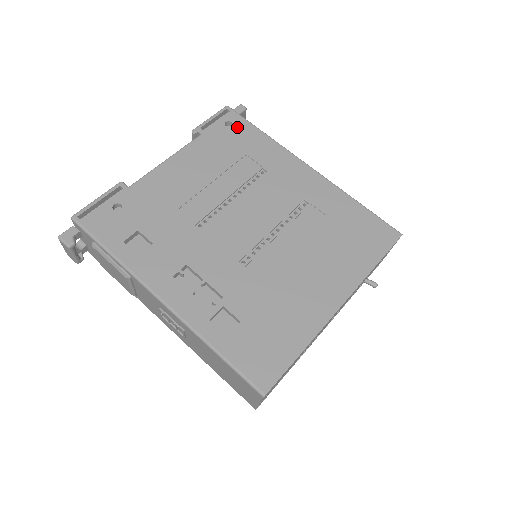
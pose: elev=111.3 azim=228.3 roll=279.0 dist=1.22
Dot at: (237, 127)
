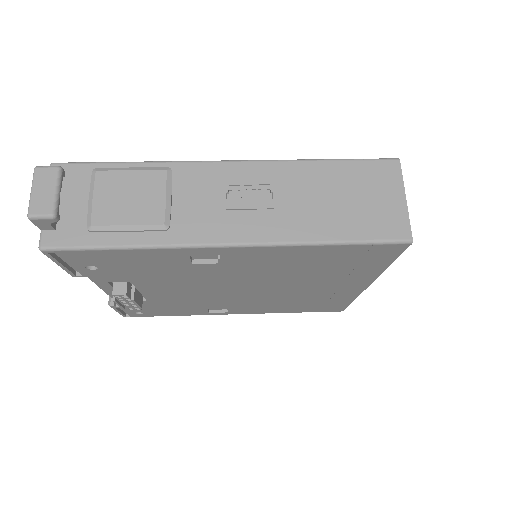
Dot at: occluded
